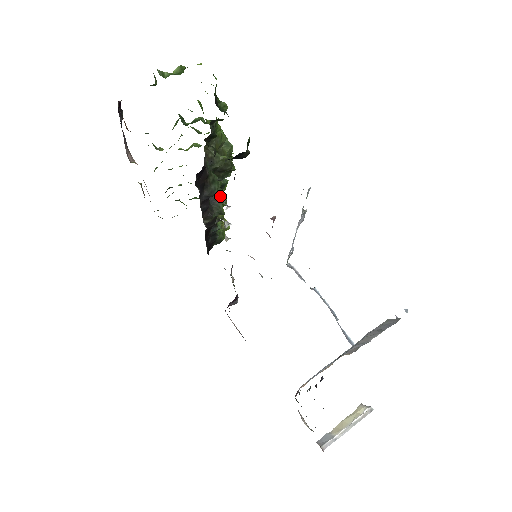
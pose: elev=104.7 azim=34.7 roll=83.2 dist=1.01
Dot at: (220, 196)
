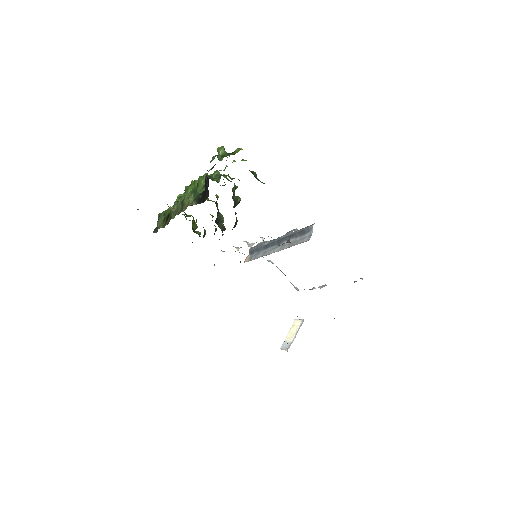
Dot at: (221, 218)
